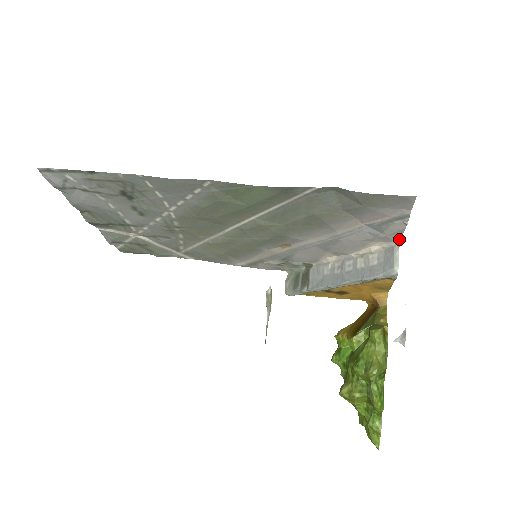
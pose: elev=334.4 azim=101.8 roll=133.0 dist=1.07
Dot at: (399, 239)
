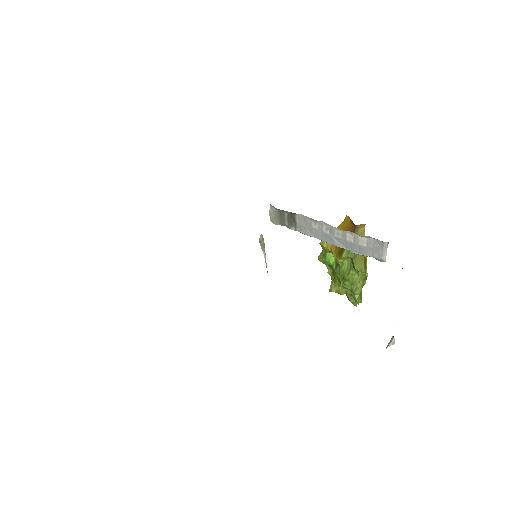
Dot at: occluded
